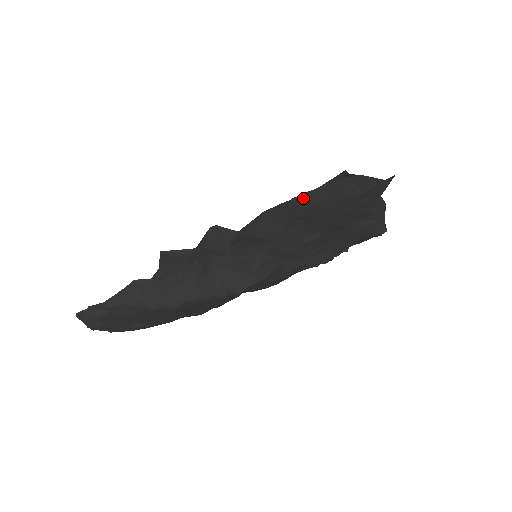
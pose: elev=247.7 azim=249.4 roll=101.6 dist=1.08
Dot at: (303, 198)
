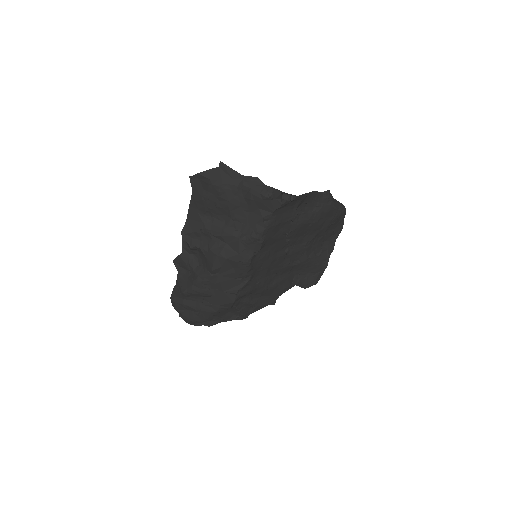
Dot at: (193, 201)
